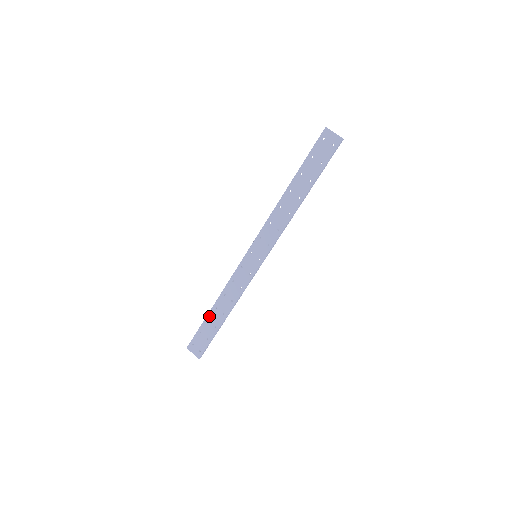
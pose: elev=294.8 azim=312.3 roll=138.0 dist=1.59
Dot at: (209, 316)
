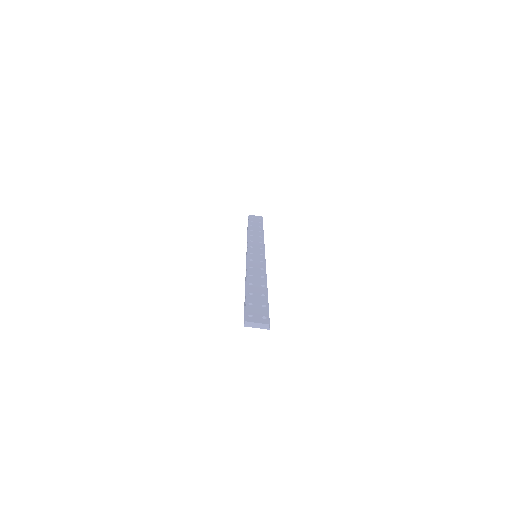
Dot at: occluded
